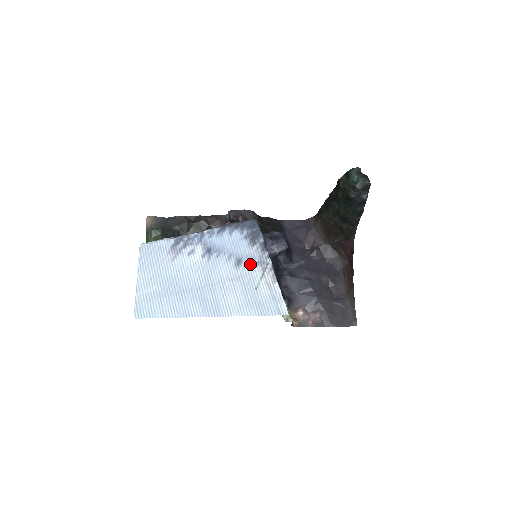
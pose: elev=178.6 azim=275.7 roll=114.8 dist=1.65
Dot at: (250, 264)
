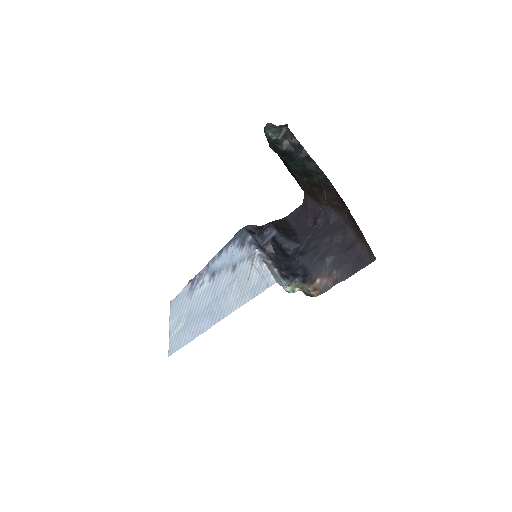
Dot at: (242, 263)
